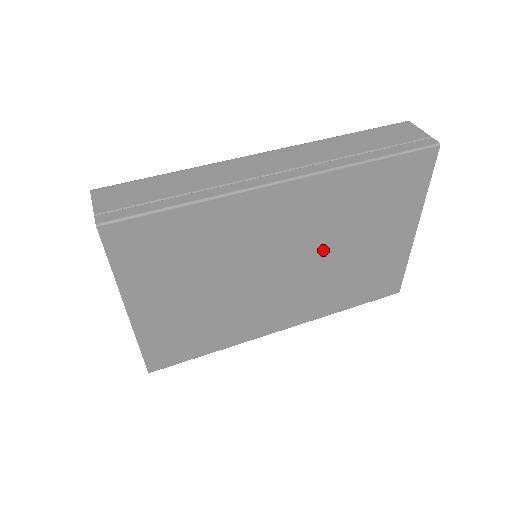
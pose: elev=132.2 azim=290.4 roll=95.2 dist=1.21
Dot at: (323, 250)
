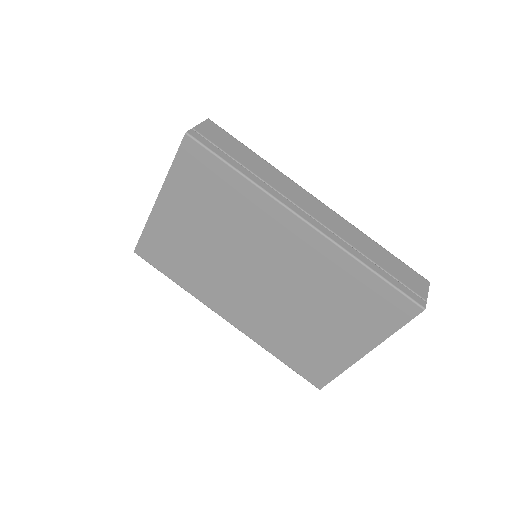
Dot at: (293, 295)
